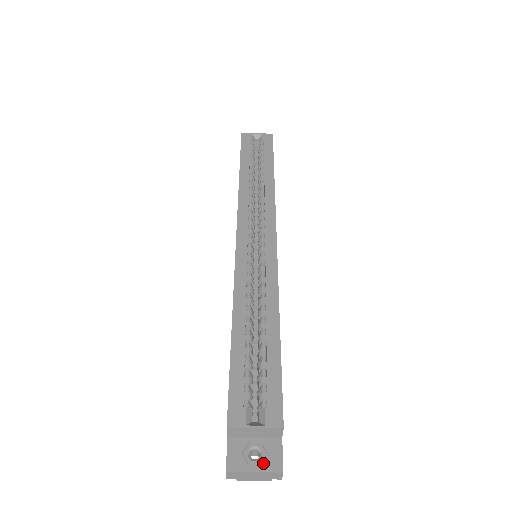
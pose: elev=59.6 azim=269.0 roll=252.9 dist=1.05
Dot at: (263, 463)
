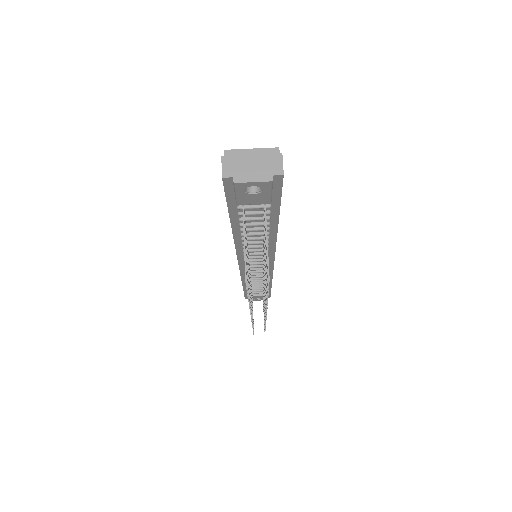
Dot at: (261, 158)
